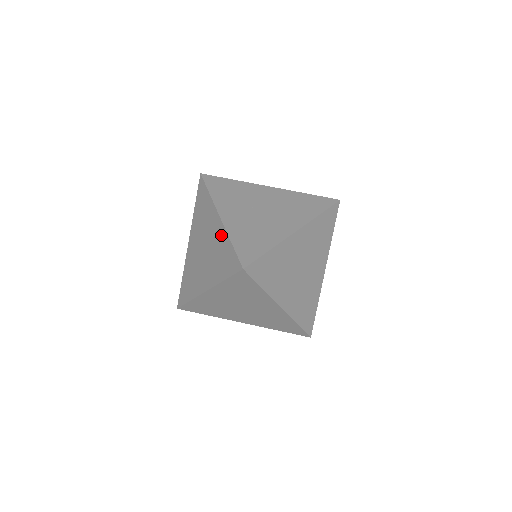
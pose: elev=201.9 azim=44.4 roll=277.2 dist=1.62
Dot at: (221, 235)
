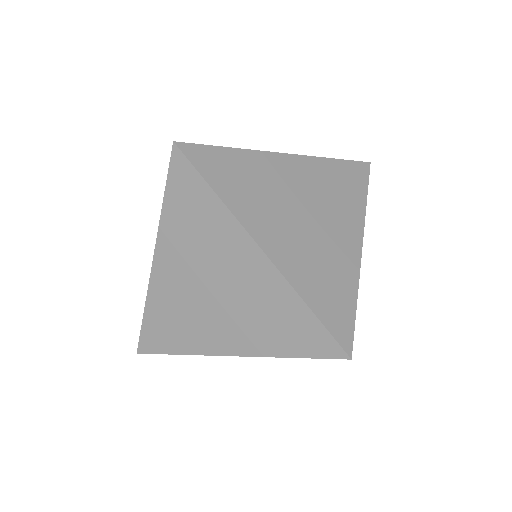
Dot at: occluded
